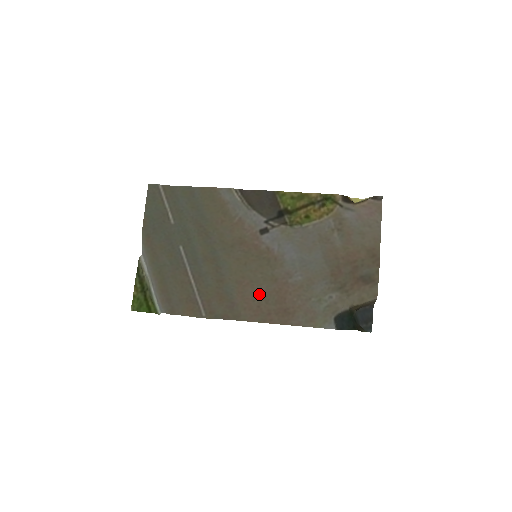
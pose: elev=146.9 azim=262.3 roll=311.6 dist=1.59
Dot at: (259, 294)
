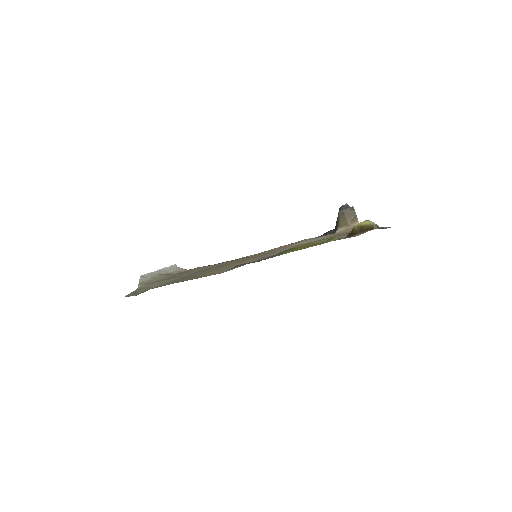
Dot at: occluded
